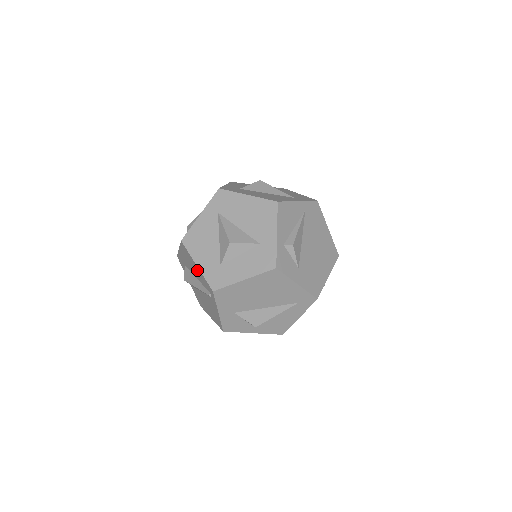
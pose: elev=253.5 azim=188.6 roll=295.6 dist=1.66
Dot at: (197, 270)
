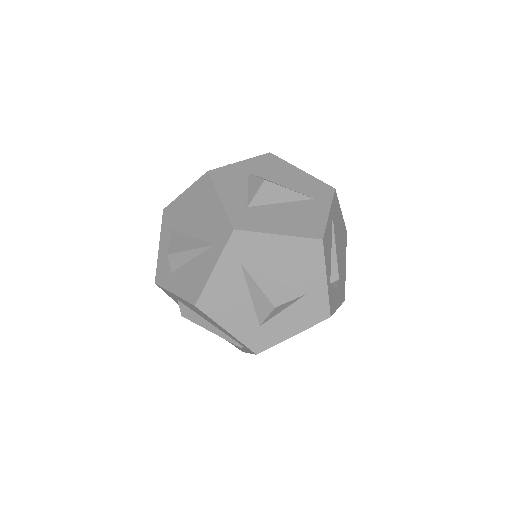
Dot at: (223, 330)
